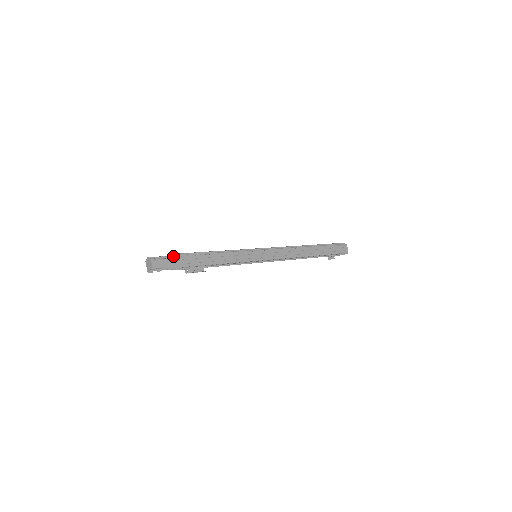
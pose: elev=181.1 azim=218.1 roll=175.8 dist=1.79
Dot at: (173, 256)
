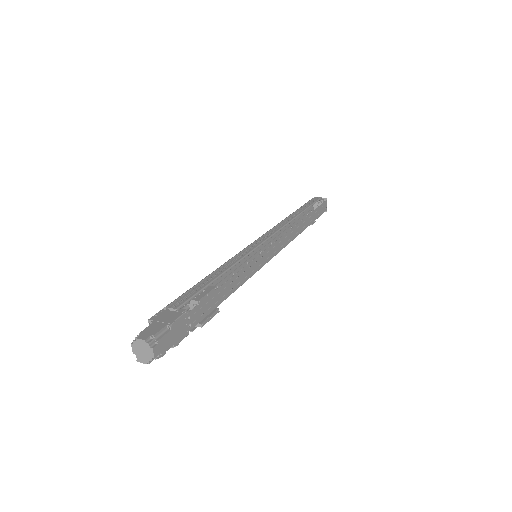
Dot at: (178, 319)
